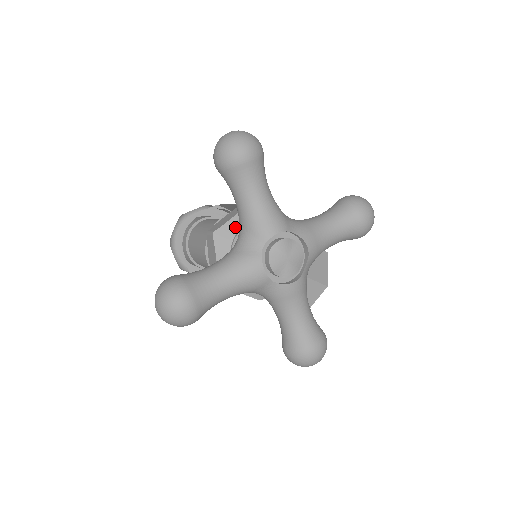
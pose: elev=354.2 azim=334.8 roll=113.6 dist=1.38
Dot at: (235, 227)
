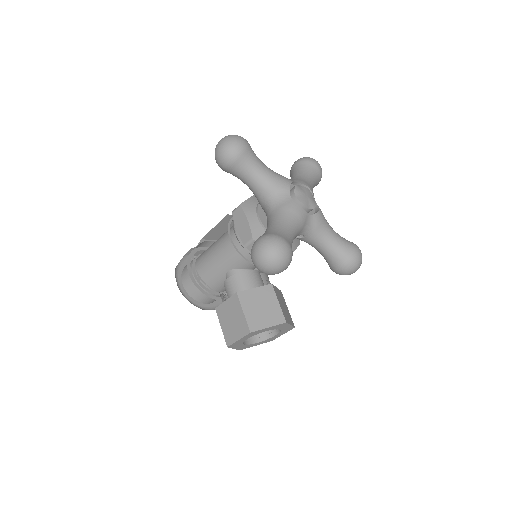
Dot at: occluded
